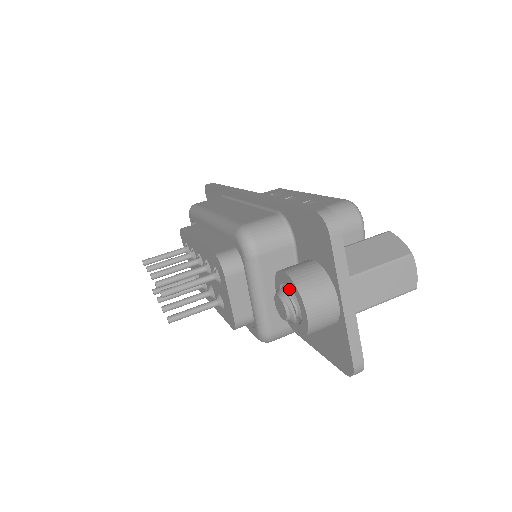
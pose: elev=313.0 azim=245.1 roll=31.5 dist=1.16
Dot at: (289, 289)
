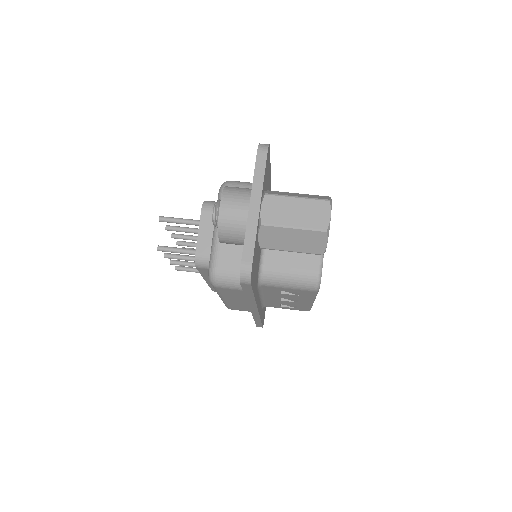
Dot at: occluded
